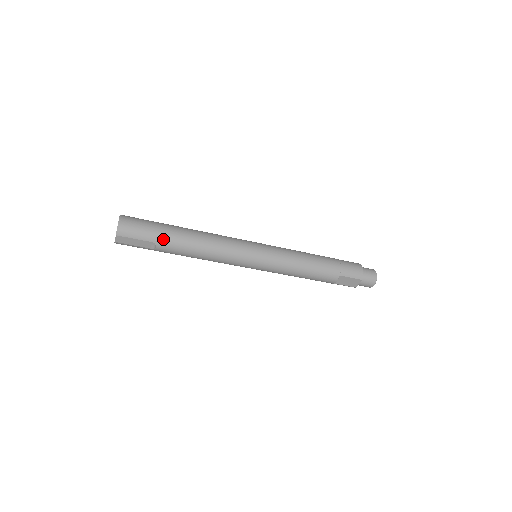
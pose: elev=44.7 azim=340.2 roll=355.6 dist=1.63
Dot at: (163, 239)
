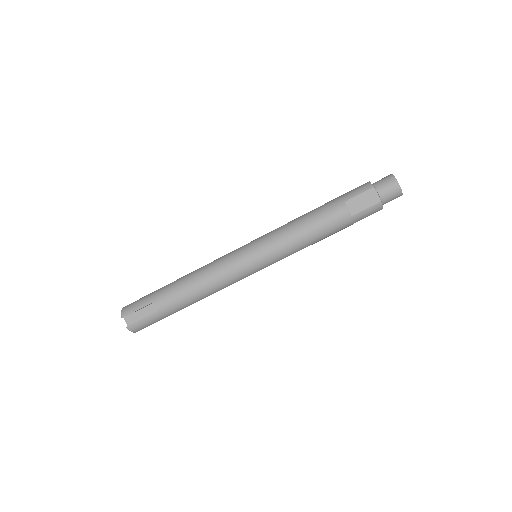
Dot at: (158, 295)
